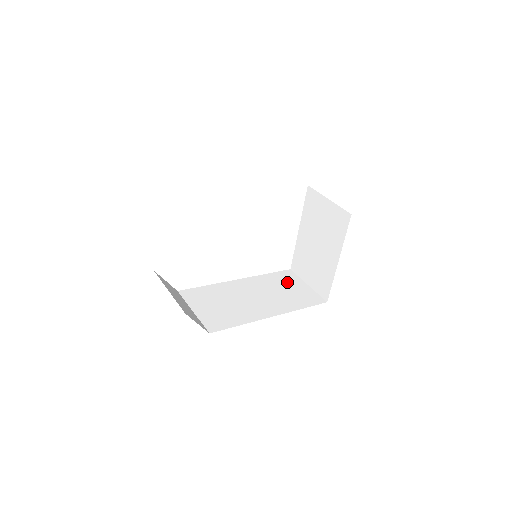
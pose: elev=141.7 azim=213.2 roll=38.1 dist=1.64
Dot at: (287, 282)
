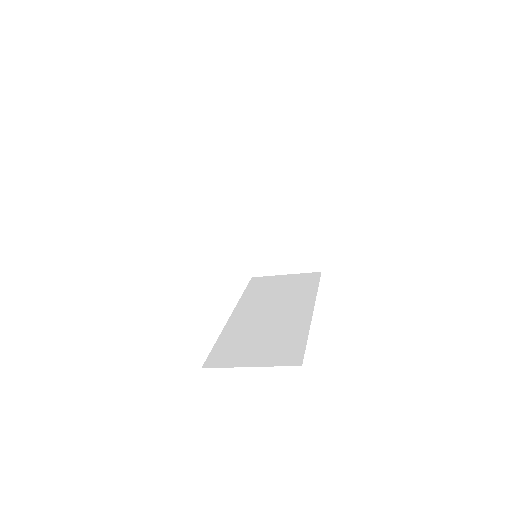
Dot at: (269, 285)
